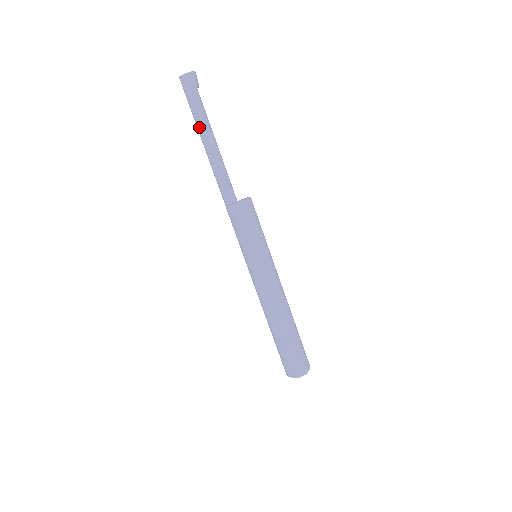
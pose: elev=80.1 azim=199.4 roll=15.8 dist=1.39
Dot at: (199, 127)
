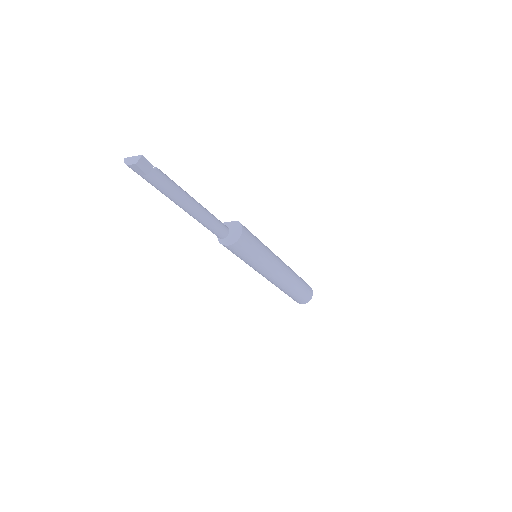
Dot at: (167, 196)
